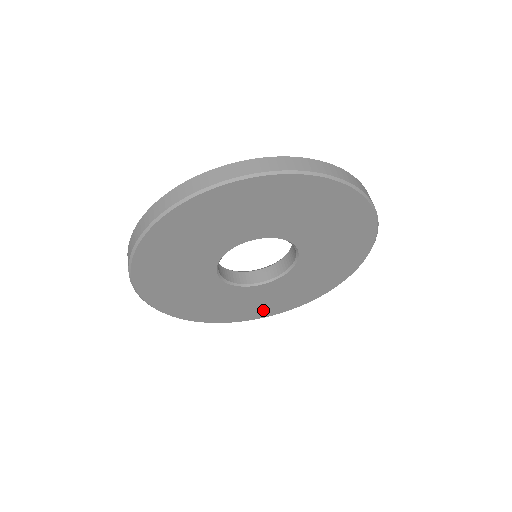
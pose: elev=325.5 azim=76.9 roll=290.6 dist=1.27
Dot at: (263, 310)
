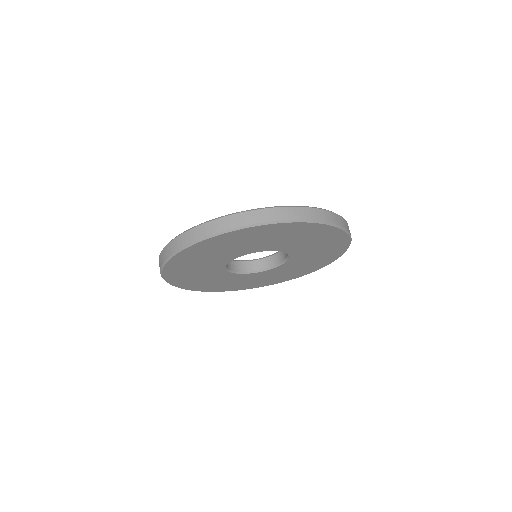
Dot at: (263, 283)
